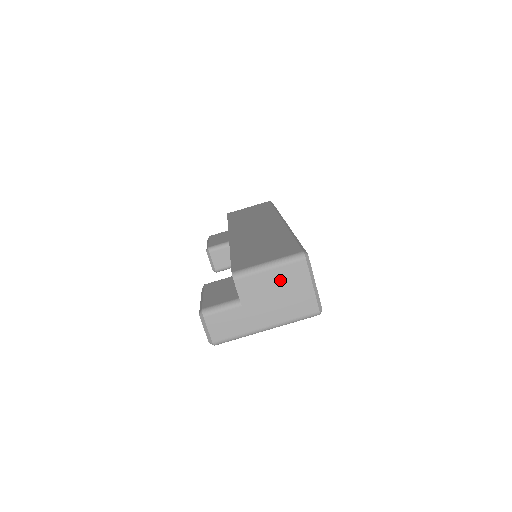
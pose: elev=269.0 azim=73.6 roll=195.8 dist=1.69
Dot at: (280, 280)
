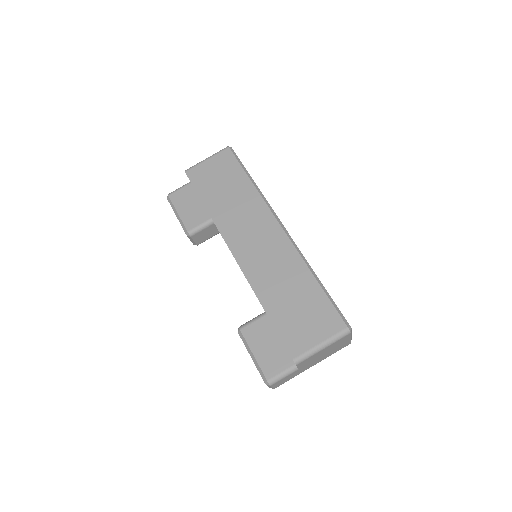
Dot at: (329, 348)
